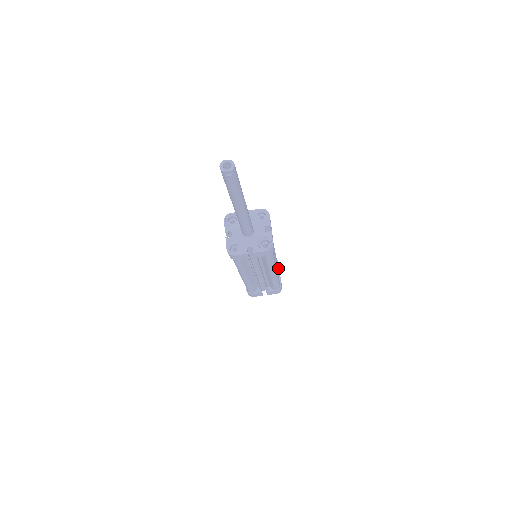
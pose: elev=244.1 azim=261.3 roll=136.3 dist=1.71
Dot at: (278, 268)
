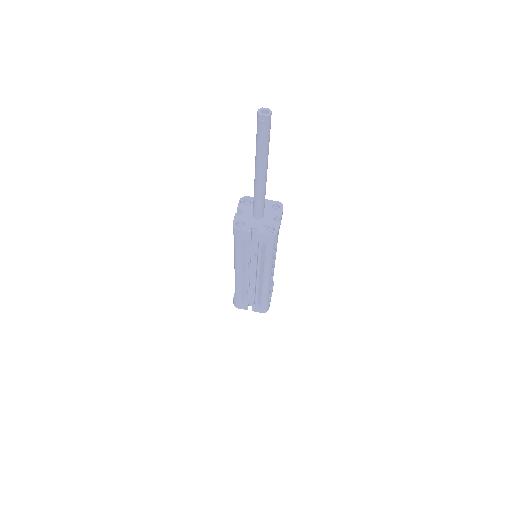
Dot at: (272, 288)
